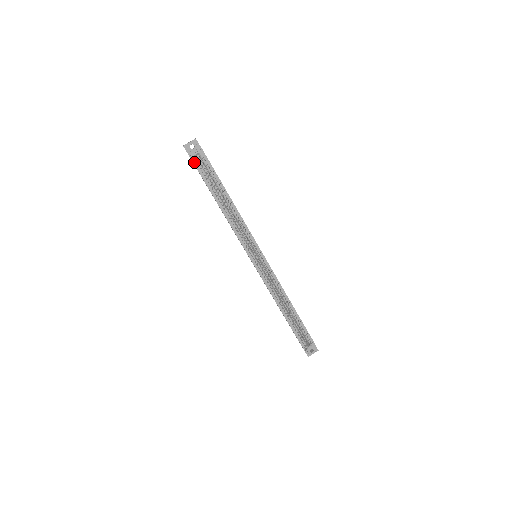
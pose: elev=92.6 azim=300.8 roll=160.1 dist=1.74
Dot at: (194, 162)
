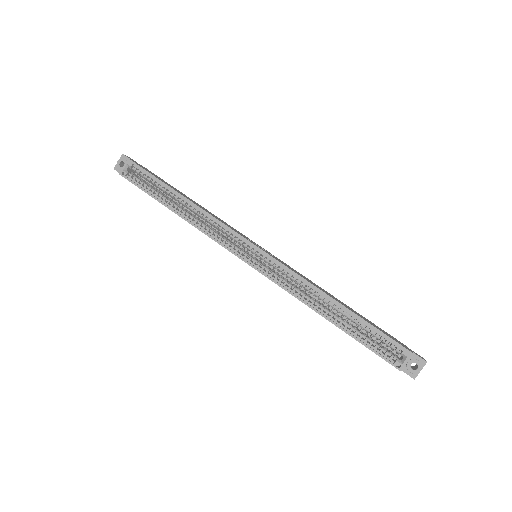
Dot at: (126, 177)
